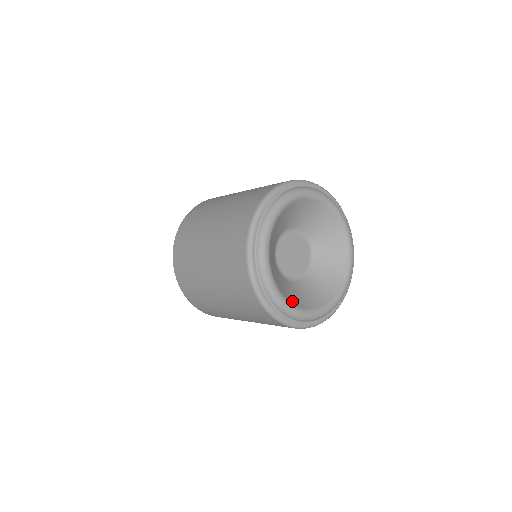
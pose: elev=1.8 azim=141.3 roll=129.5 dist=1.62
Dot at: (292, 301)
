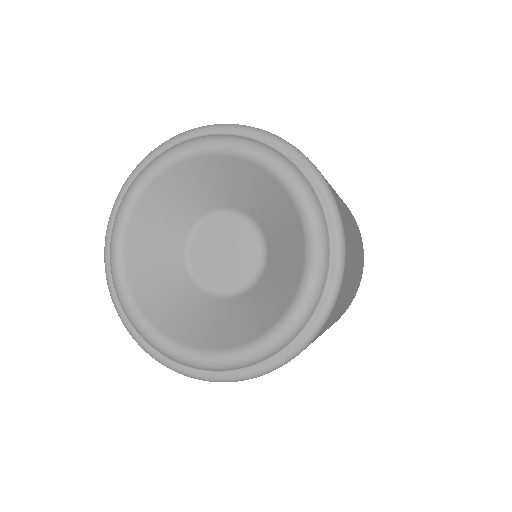
Dot at: (225, 343)
